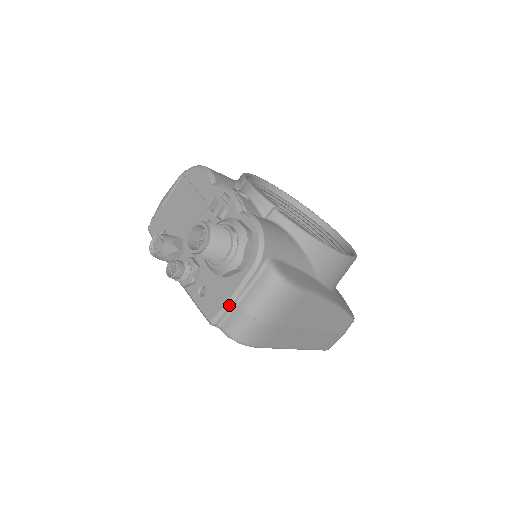
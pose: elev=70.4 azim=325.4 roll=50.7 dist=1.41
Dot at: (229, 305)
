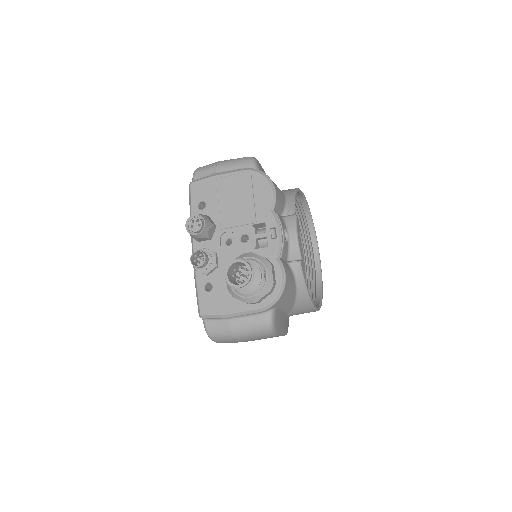
Dot at: (223, 317)
